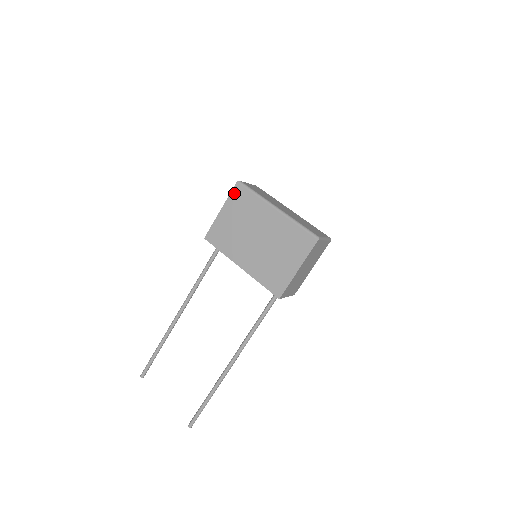
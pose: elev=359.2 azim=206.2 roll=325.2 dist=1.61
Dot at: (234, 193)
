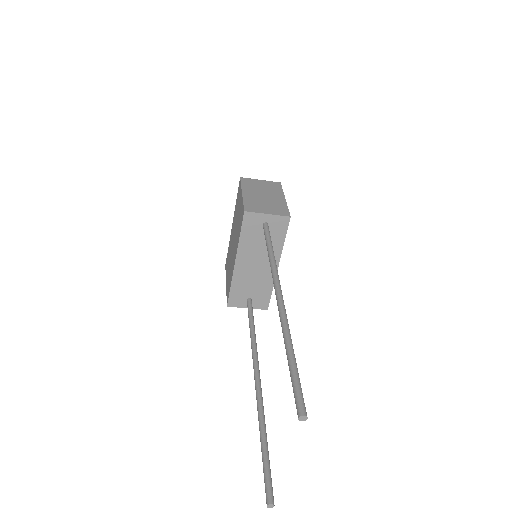
Dot at: occluded
